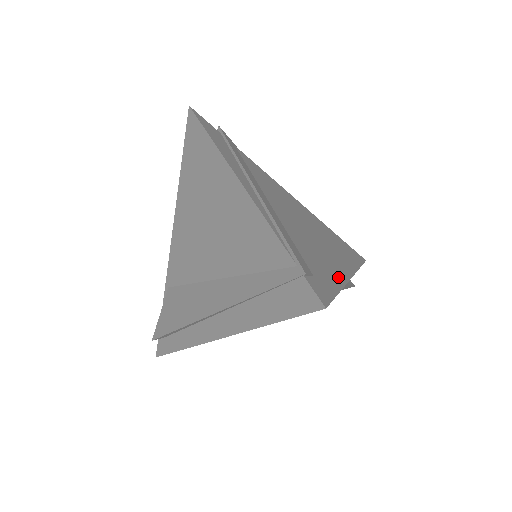
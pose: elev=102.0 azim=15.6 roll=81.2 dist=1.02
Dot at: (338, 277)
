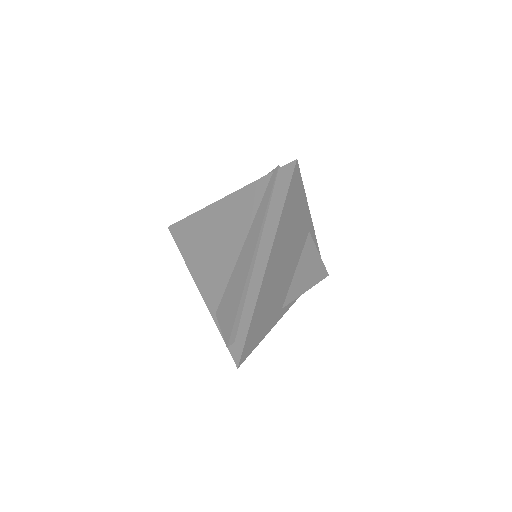
Dot at: occluded
